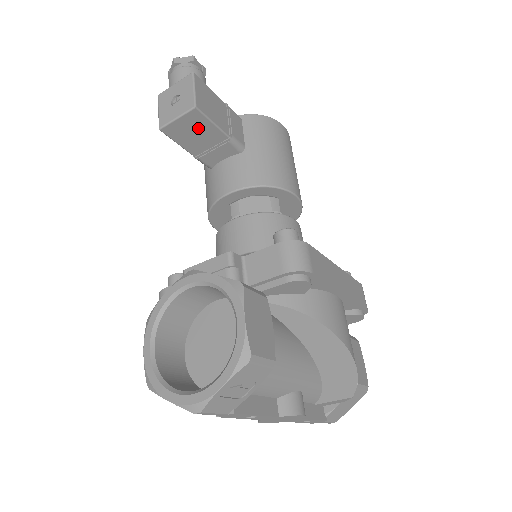
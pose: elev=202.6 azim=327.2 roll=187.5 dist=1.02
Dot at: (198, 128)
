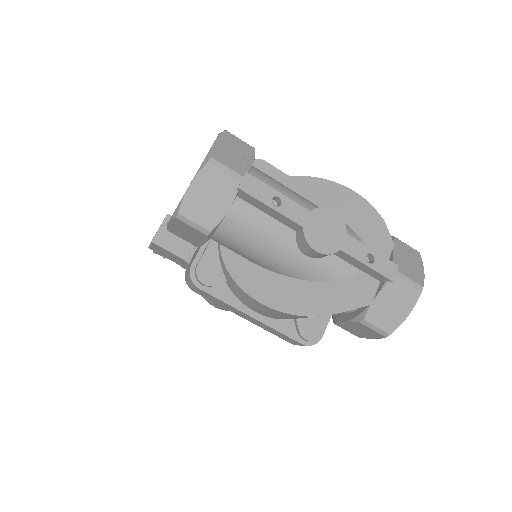
Dot at: occluded
